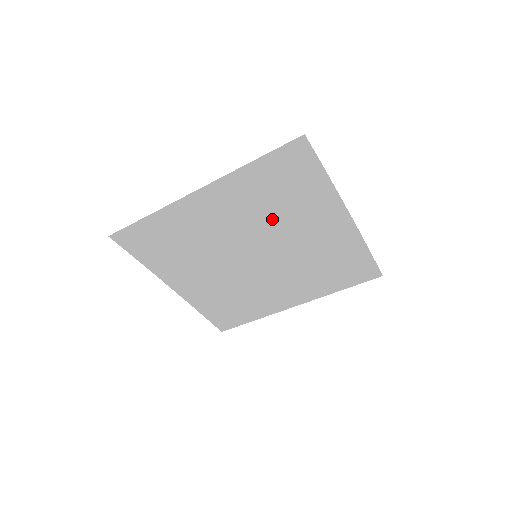
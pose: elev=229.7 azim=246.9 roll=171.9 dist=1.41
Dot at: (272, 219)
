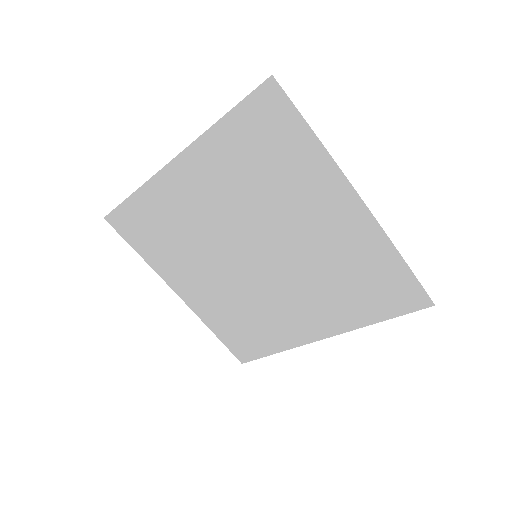
Dot at: (263, 202)
